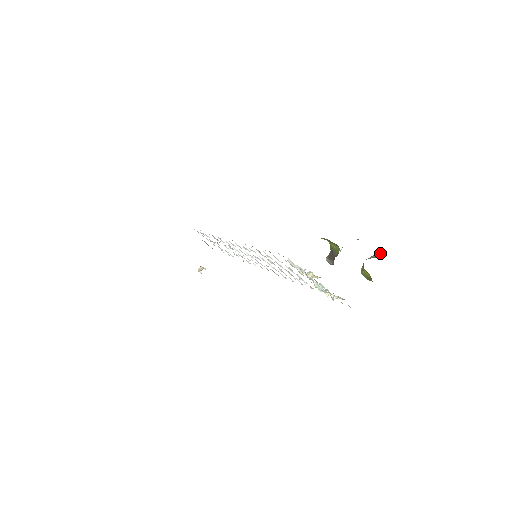
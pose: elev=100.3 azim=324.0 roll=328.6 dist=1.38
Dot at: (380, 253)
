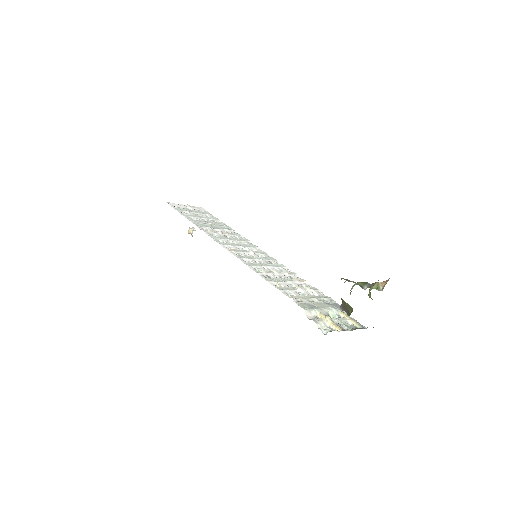
Dot at: (384, 284)
